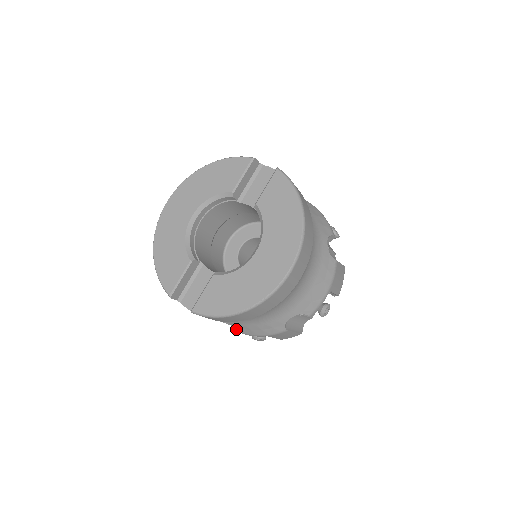
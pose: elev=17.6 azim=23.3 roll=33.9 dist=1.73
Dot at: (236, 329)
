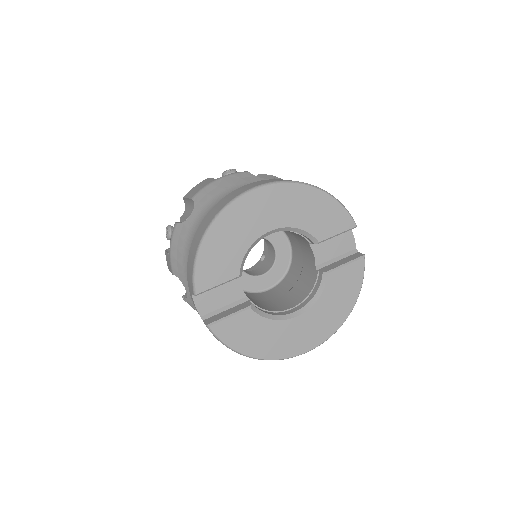
Dot at: (187, 298)
